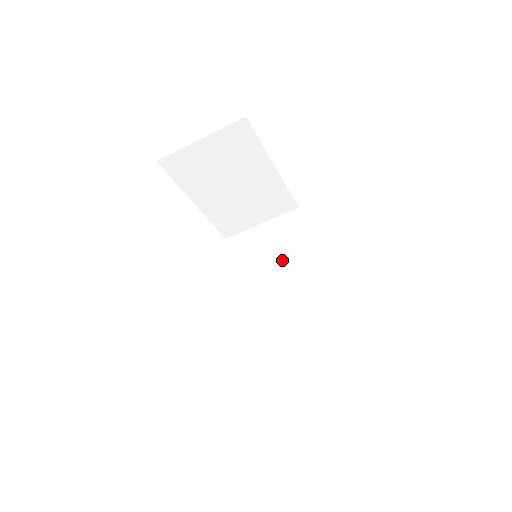
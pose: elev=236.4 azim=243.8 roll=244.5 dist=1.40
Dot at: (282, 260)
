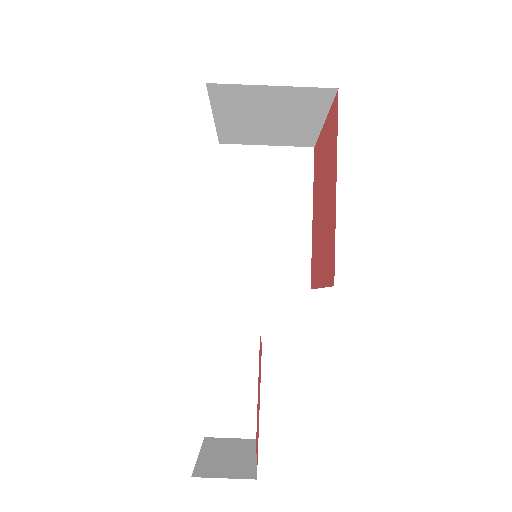
Dot at: occluded
